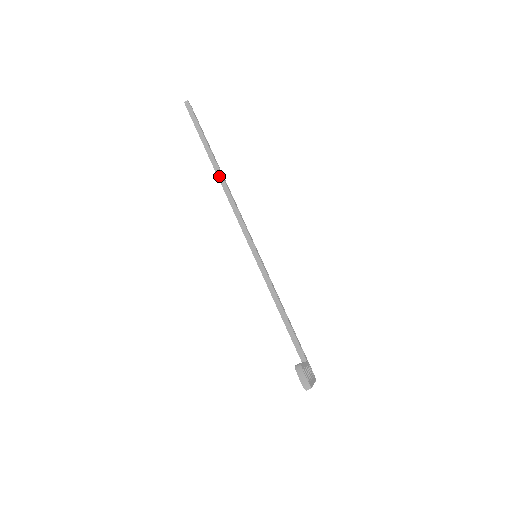
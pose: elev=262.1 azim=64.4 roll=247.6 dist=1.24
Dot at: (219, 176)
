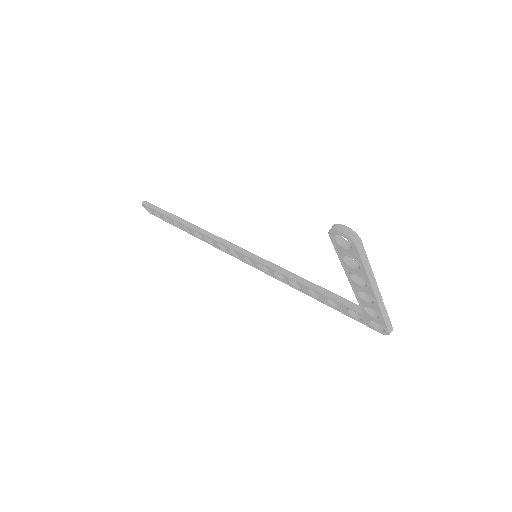
Dot at: (192, 227)
